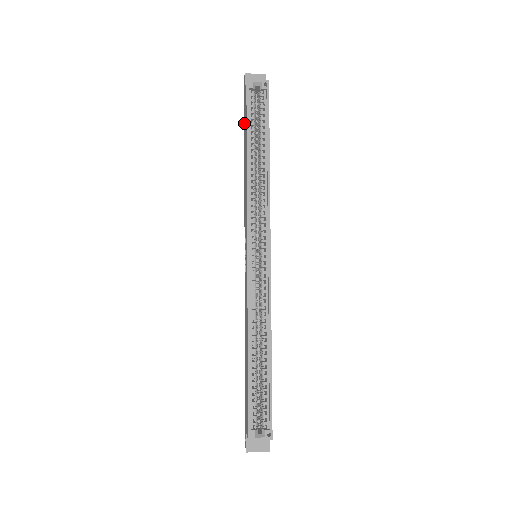
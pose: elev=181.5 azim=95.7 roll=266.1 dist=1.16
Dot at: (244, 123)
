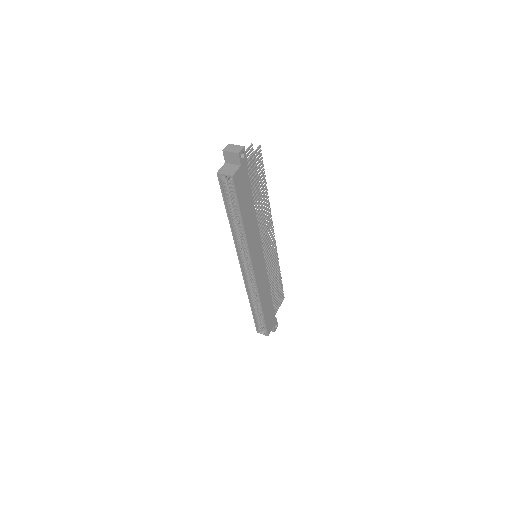
Dot at: occluded
